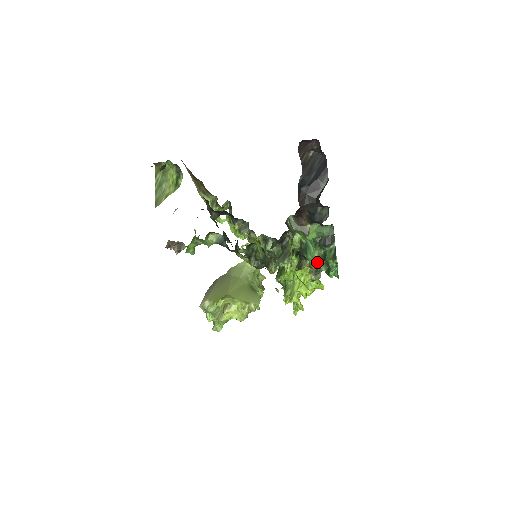
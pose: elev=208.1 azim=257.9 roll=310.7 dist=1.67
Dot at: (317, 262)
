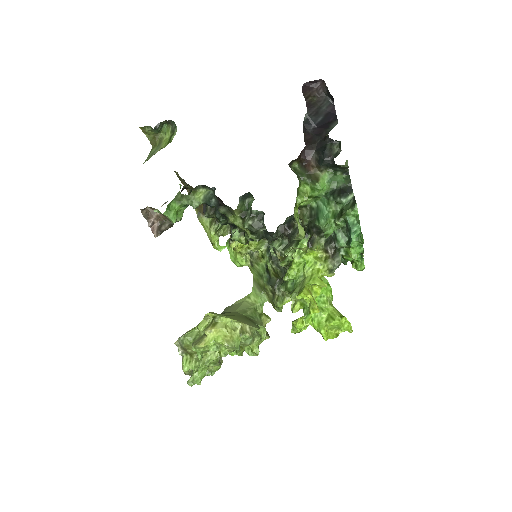
Dot at: (332, 226)
